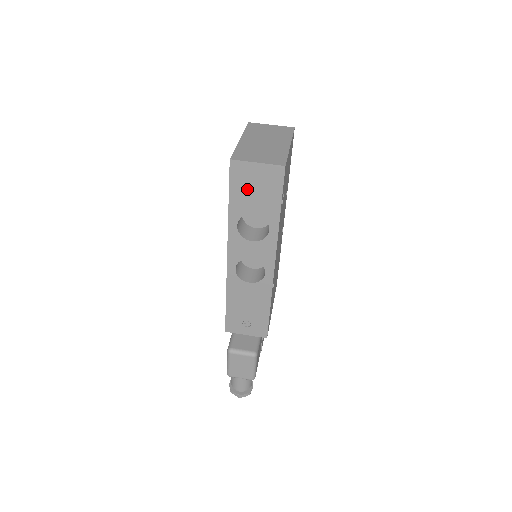
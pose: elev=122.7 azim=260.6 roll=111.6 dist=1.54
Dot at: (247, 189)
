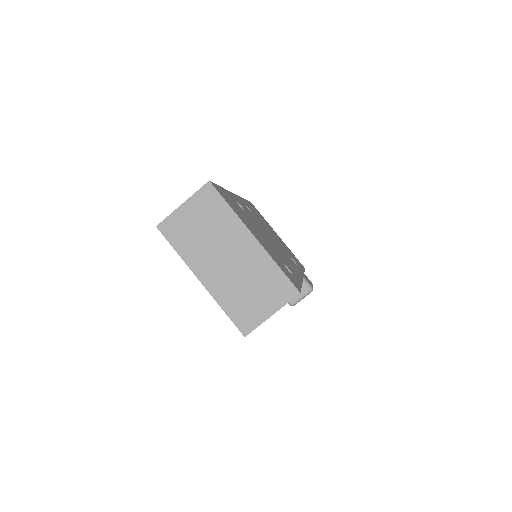
Dot at: occluded
